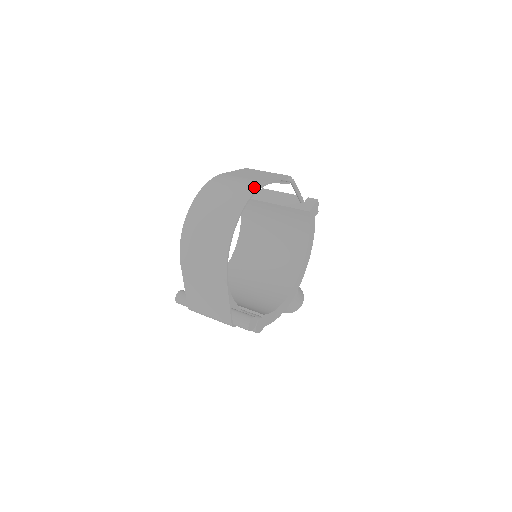
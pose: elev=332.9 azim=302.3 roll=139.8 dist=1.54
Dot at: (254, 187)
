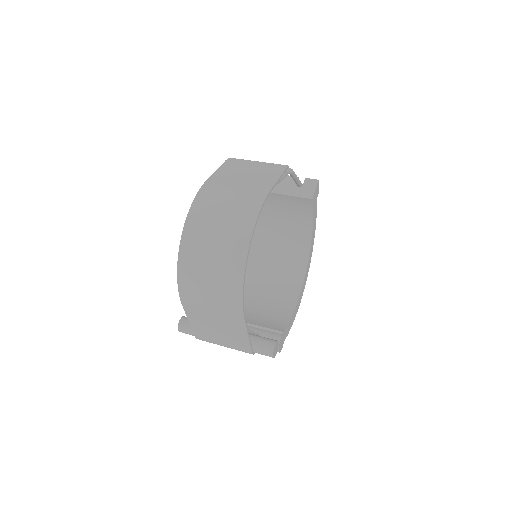
Dot at: (256, 203)
